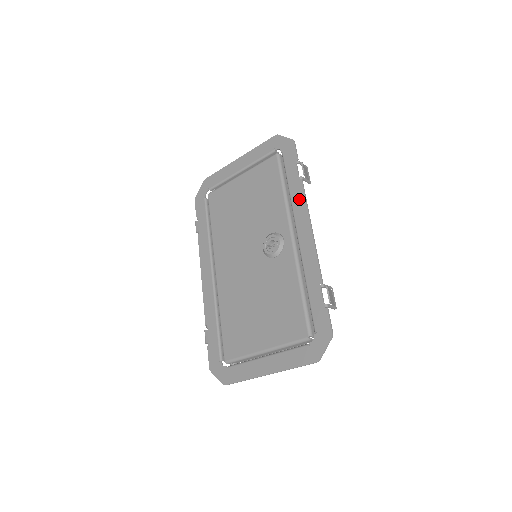
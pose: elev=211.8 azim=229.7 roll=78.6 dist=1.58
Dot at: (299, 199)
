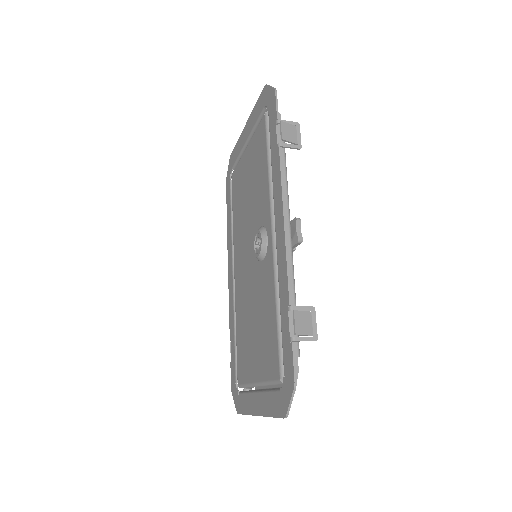
Dot at: (276, 178)
